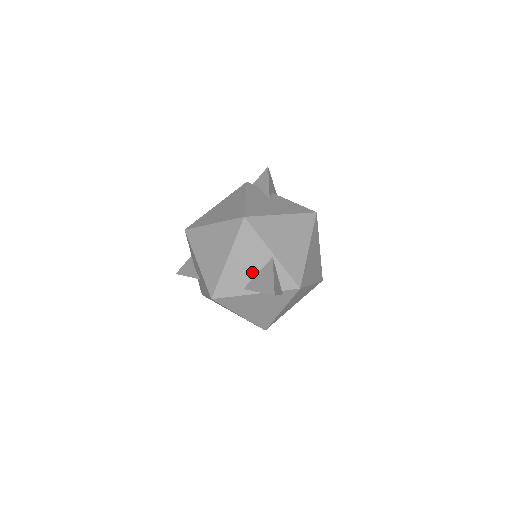
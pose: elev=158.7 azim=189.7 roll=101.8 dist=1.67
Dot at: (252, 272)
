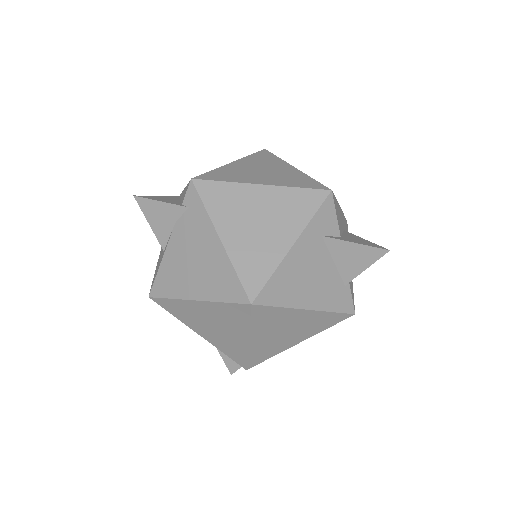
Dot at: occluded
